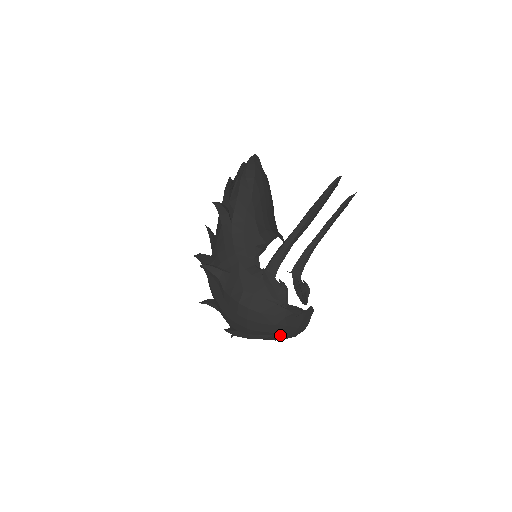
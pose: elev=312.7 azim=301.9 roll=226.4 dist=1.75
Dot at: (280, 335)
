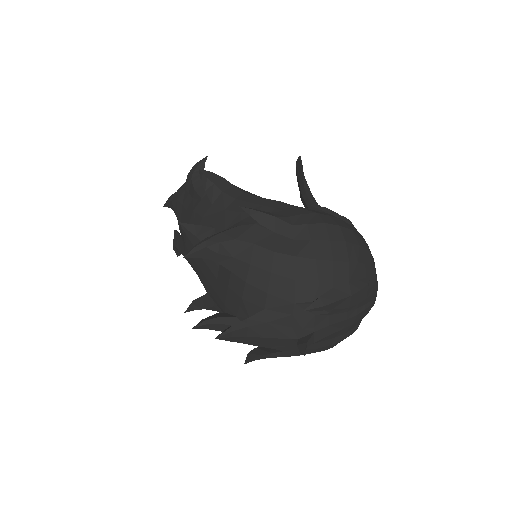
Dot at: (374, 280)
